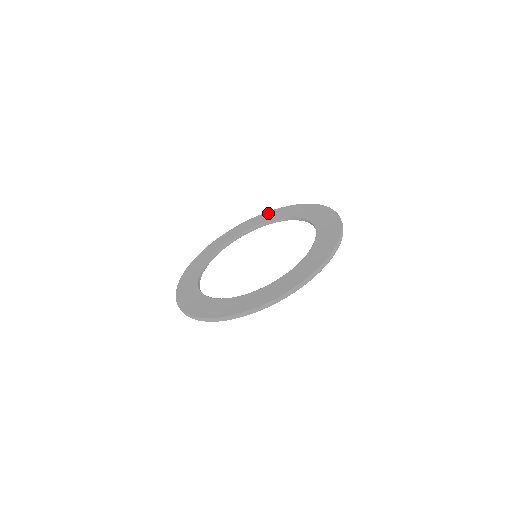
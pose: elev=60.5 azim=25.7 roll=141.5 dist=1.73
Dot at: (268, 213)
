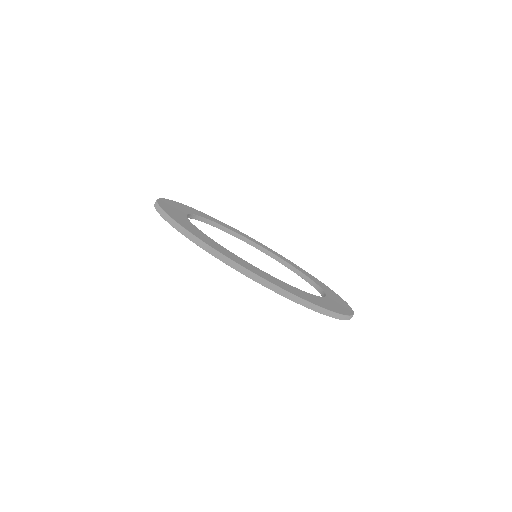
Dot at: occluded
